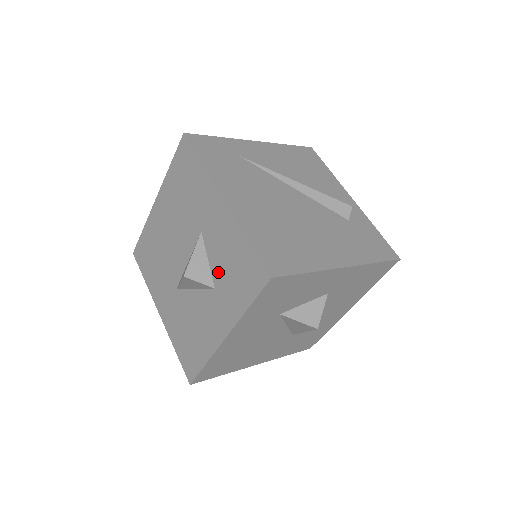
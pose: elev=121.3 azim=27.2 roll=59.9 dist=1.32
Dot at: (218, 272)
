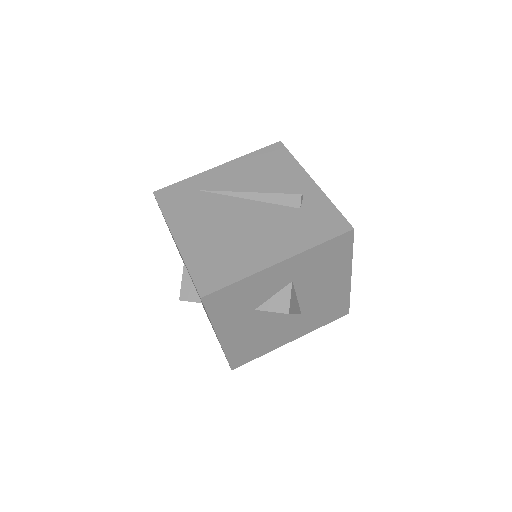
Dot at: occluded
